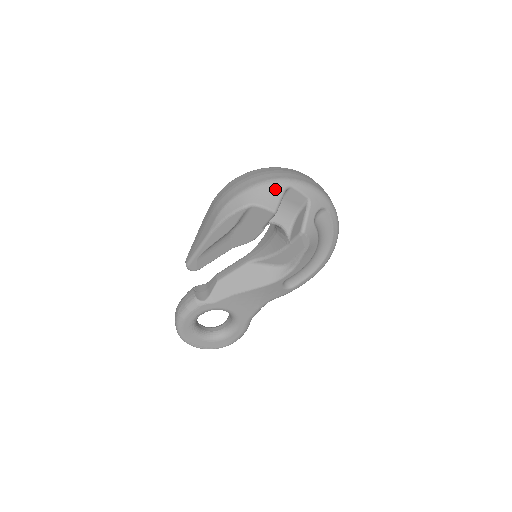
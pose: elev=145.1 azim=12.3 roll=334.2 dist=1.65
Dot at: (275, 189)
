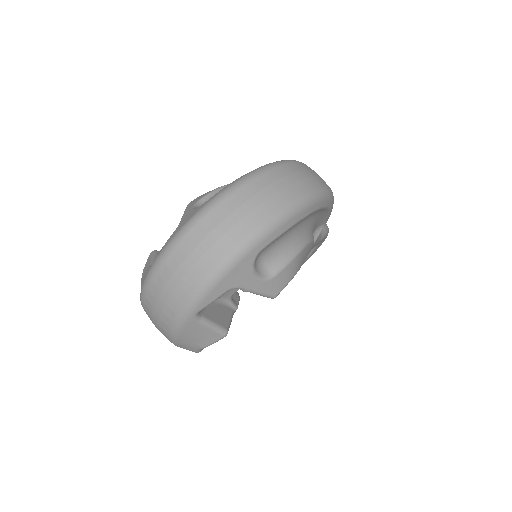
Dot at: (191, 330)
